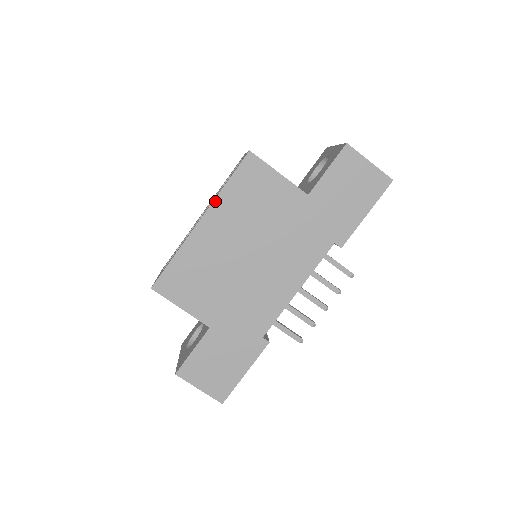
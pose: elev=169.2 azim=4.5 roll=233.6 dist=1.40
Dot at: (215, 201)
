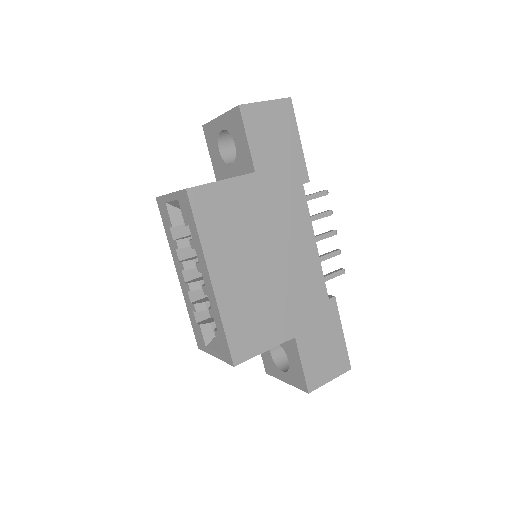
Dot at: (205, 254)
